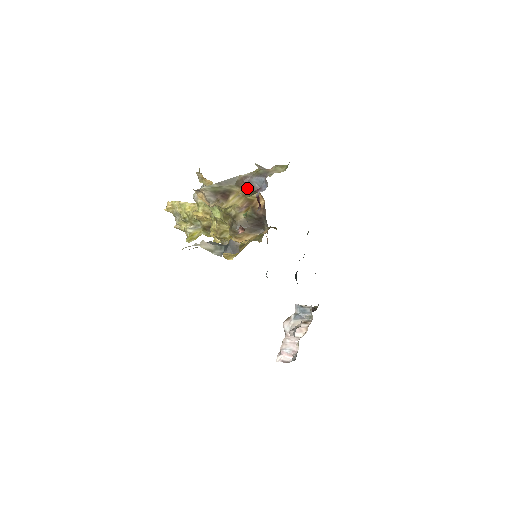
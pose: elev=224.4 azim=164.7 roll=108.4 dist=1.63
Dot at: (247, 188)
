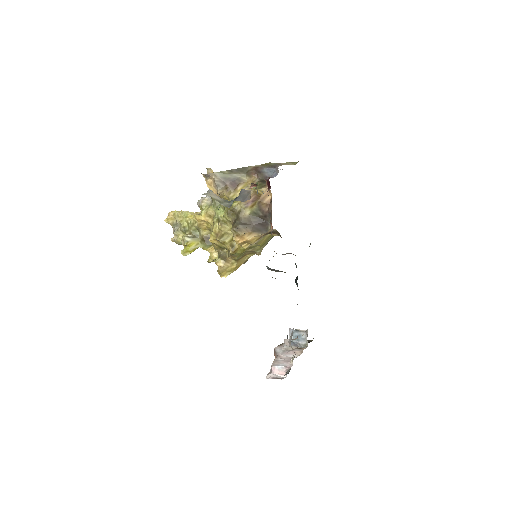
Dot at: (257, 177)
